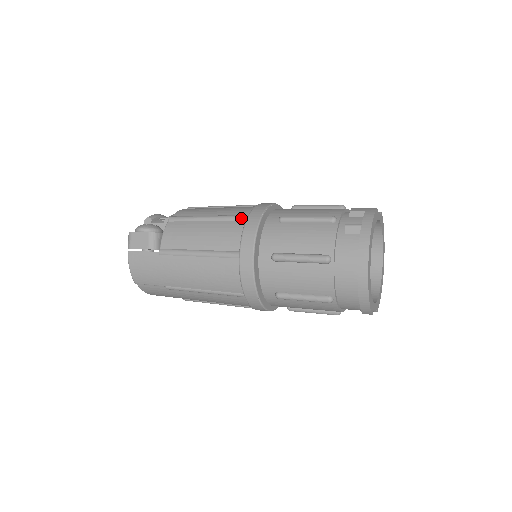
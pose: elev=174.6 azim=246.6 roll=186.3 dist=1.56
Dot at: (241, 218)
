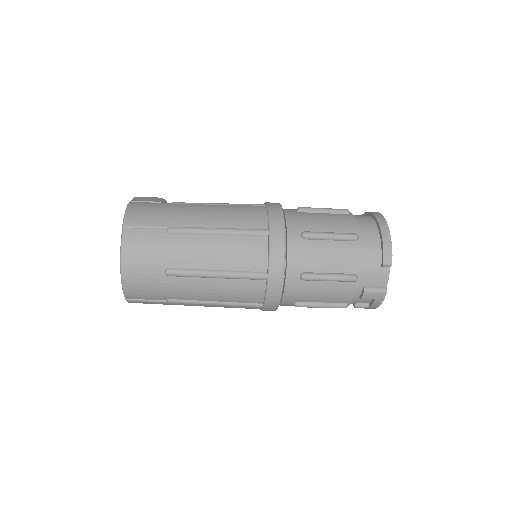
Dot at: occluded
